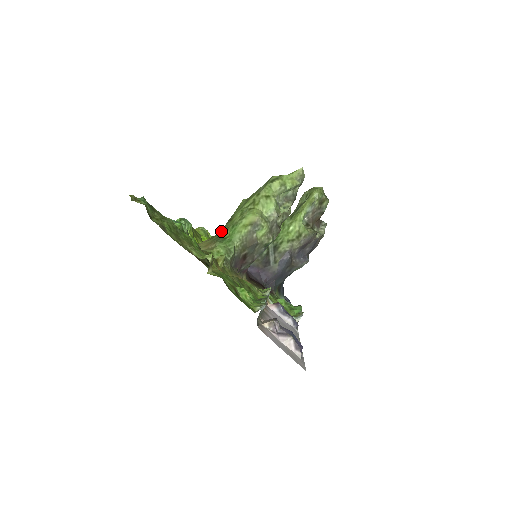
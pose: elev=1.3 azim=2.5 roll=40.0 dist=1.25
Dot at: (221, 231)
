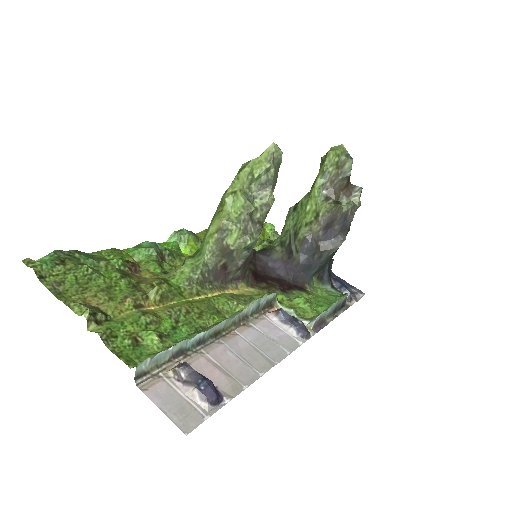
Dot at: occluded
